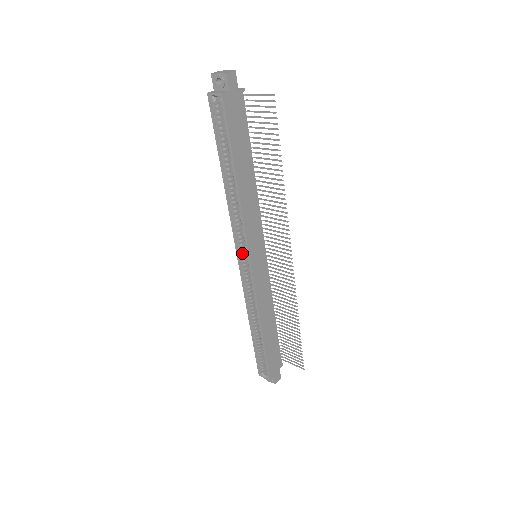
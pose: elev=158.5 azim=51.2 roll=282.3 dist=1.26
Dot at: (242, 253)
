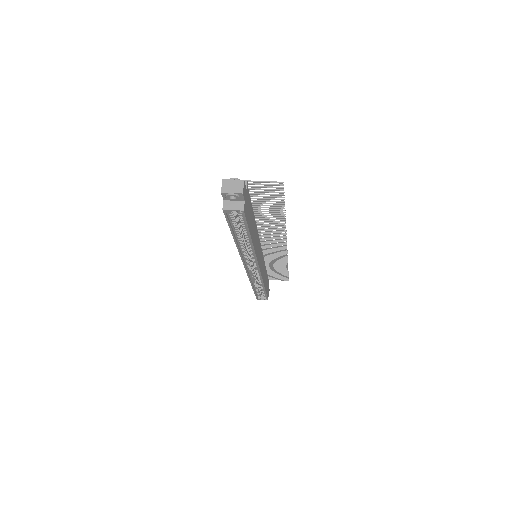
Dot at: (249, 264)
